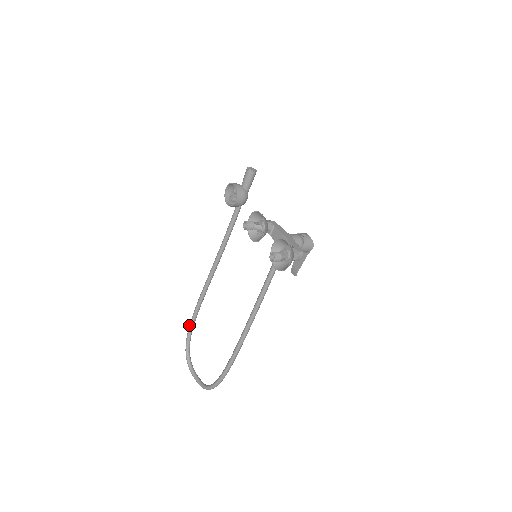
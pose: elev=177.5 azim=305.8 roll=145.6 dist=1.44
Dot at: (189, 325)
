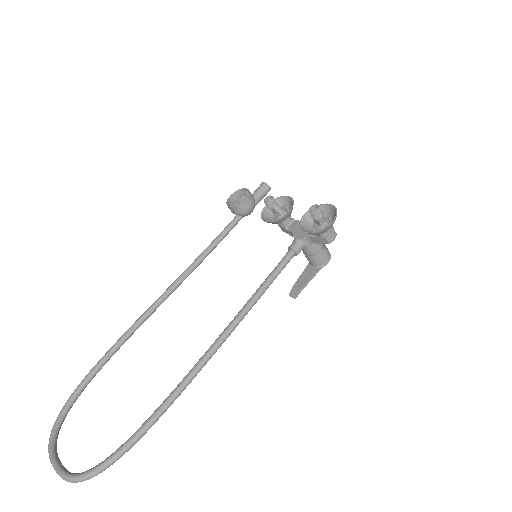
Dot at: (86, 375)
